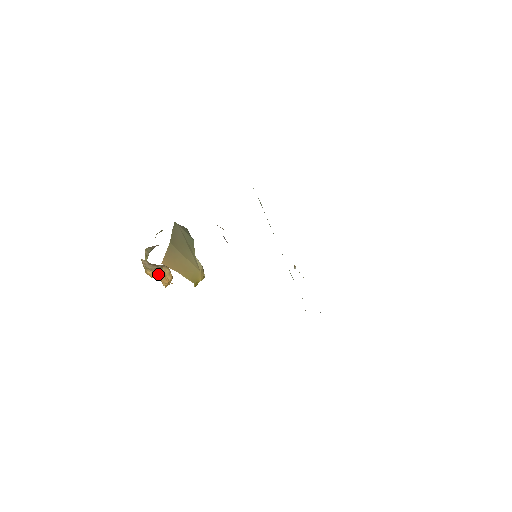
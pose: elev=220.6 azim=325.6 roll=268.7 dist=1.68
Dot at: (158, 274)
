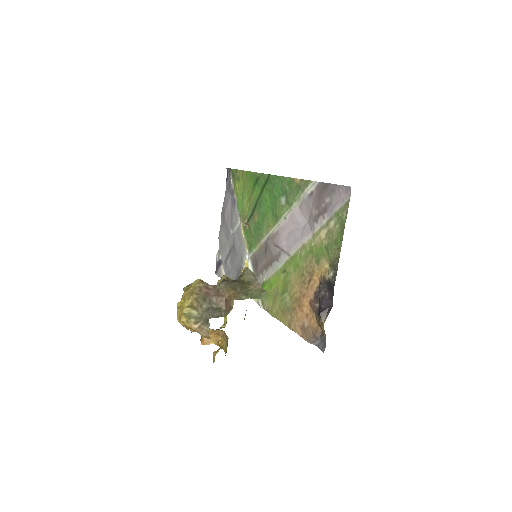
Dot at: occluded
